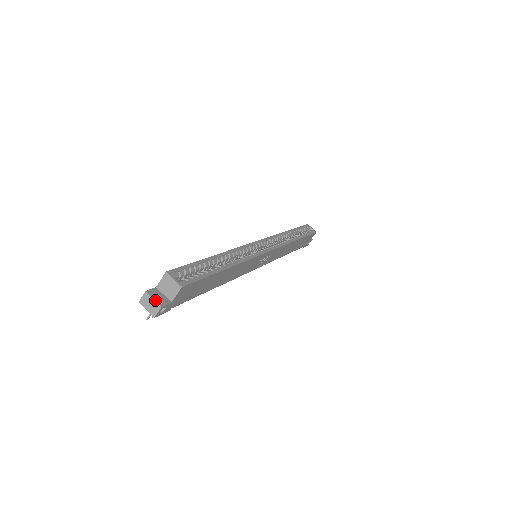
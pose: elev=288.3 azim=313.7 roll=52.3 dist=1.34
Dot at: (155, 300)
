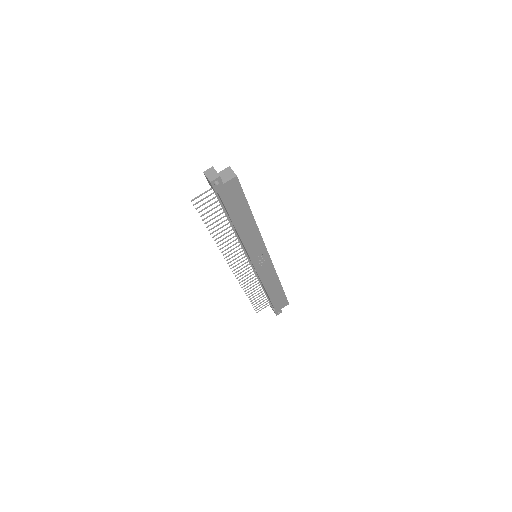
Dot at: occluded
